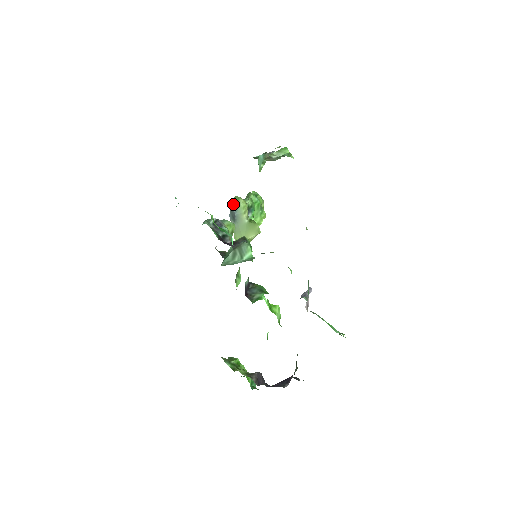
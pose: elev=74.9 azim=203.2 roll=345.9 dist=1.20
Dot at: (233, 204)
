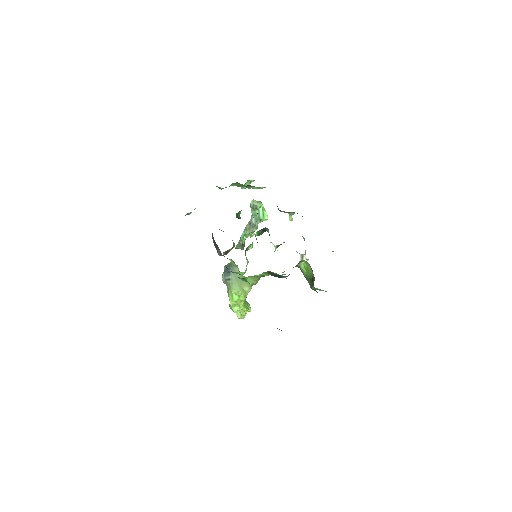
Dot at: (227, 266)
